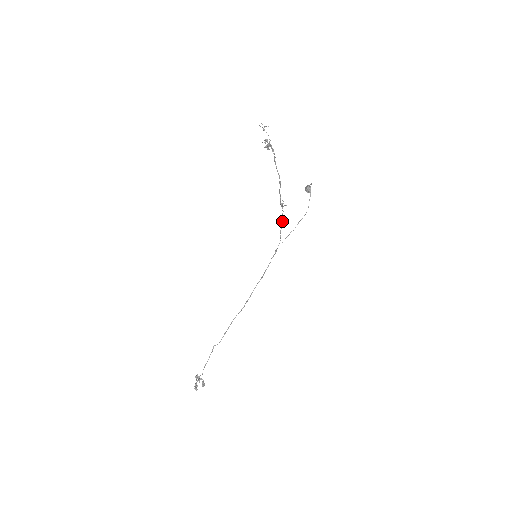
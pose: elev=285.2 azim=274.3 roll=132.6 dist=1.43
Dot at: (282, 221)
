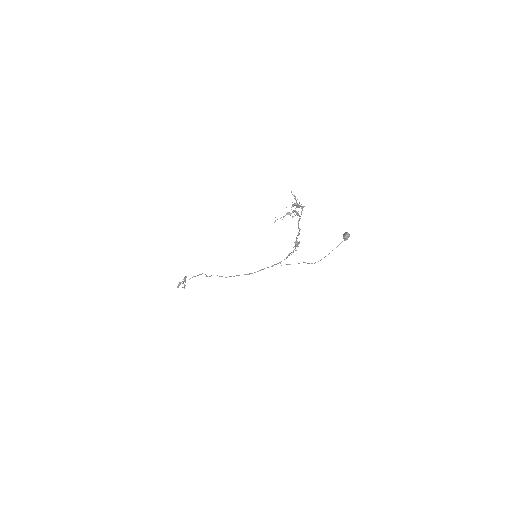
Dot at: (293, 250)
